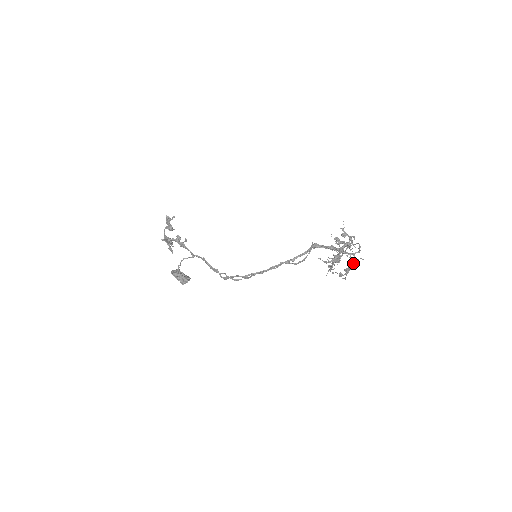
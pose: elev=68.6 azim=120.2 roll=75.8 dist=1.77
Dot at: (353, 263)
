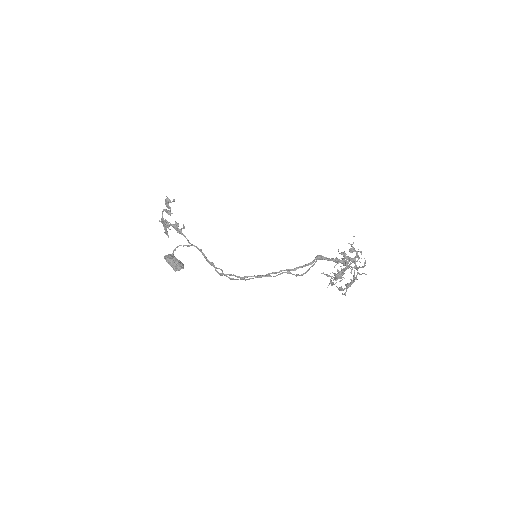
Dot at: (355, 277)
